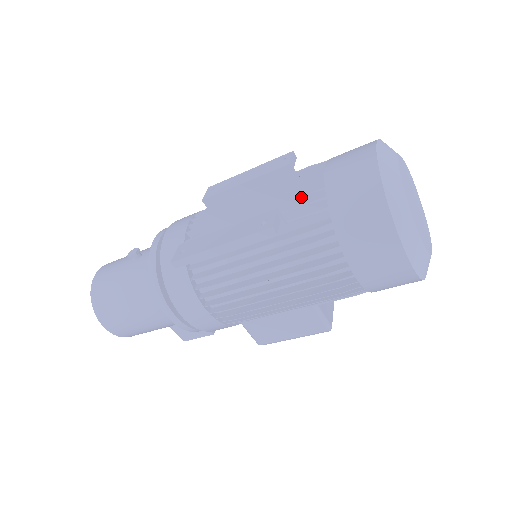
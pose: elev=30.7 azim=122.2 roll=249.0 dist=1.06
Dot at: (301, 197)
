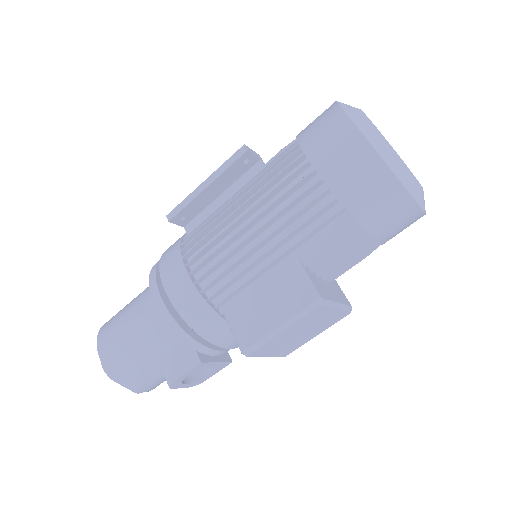
Dot at: occluded
